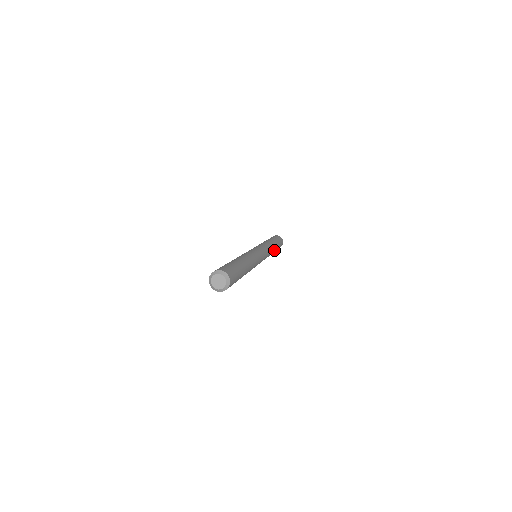
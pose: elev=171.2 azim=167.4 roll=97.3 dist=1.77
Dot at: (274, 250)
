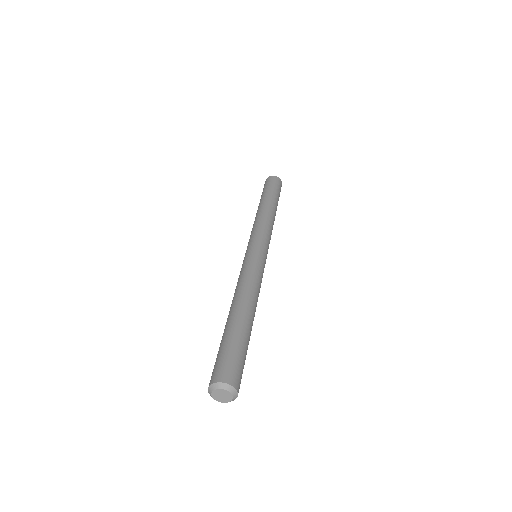
Dot at: (275, 213)
